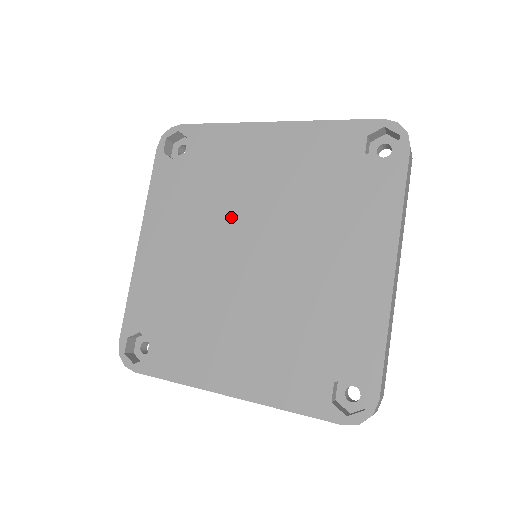
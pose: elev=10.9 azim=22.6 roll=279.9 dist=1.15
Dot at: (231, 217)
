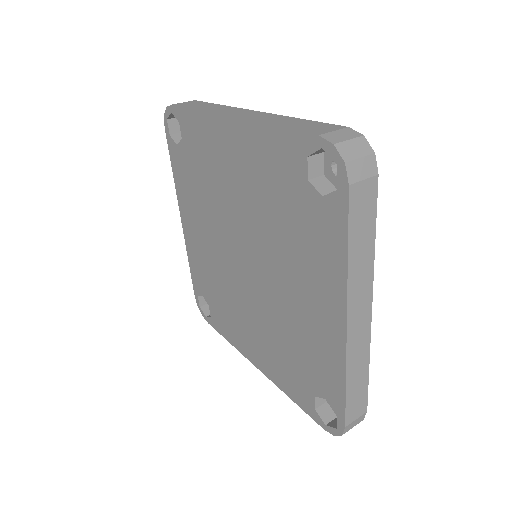
Dot at: (225, 220)
